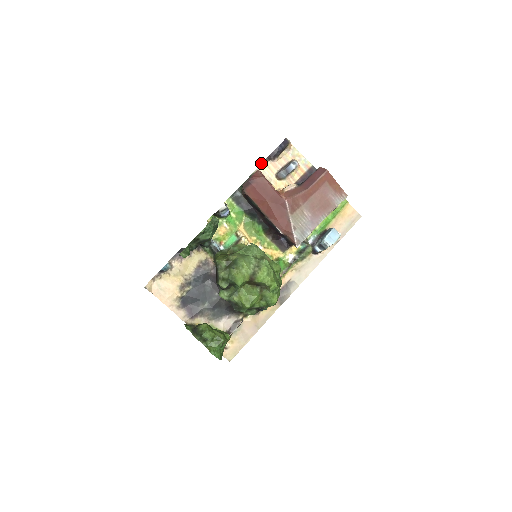
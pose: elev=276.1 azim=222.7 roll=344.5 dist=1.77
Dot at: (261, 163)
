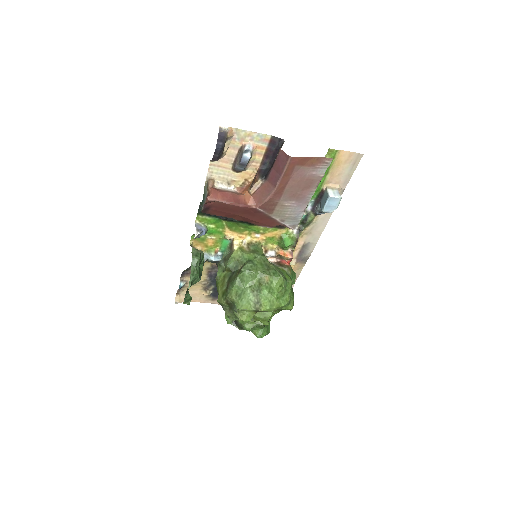
Dot at: occluded
